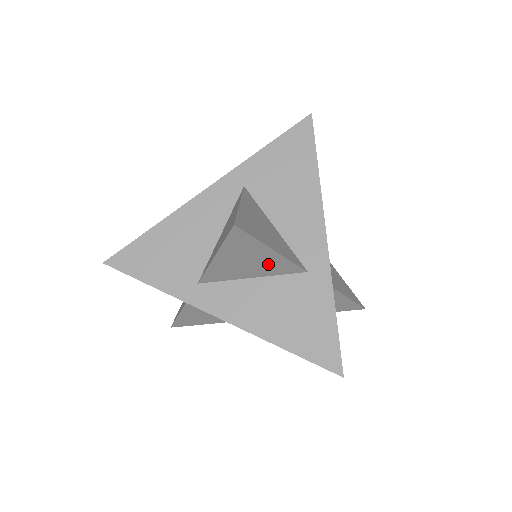
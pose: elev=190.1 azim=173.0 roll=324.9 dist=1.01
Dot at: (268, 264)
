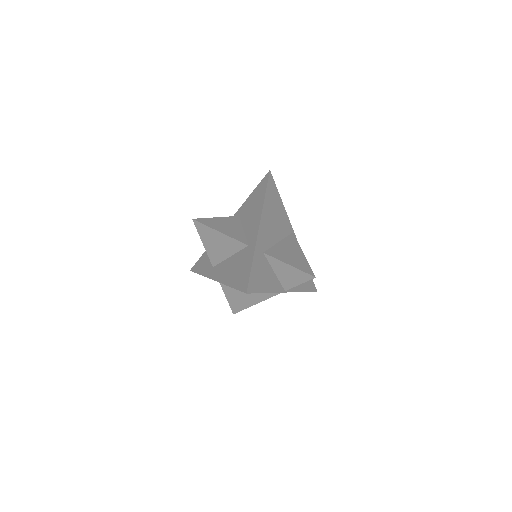
Dot at: (227, 244)
